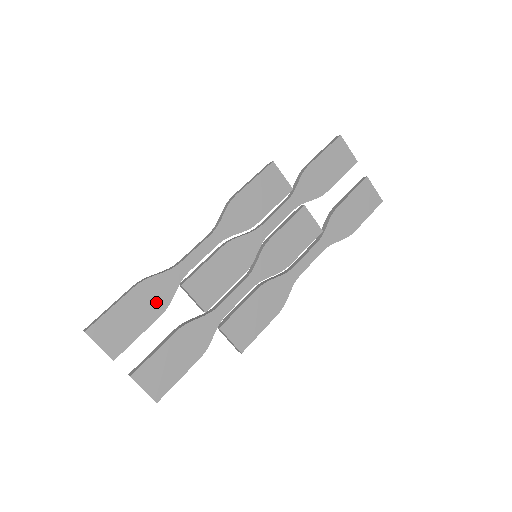
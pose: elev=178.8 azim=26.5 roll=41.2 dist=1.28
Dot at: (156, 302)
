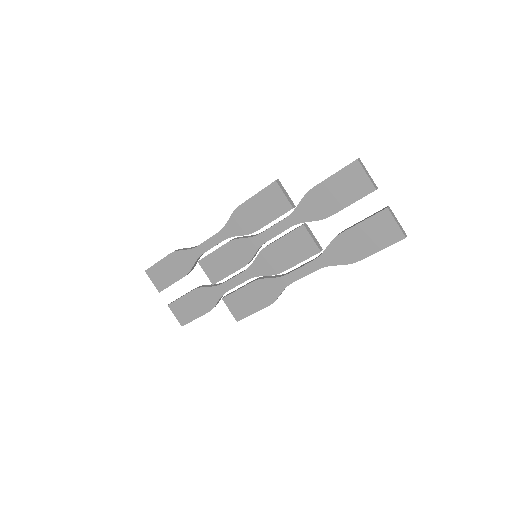
Dot at: (182, 267)
